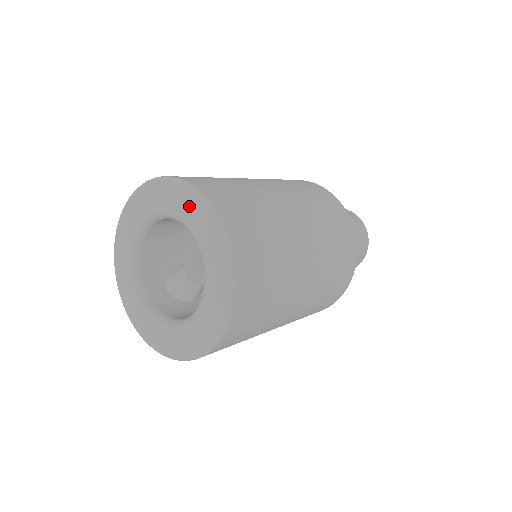
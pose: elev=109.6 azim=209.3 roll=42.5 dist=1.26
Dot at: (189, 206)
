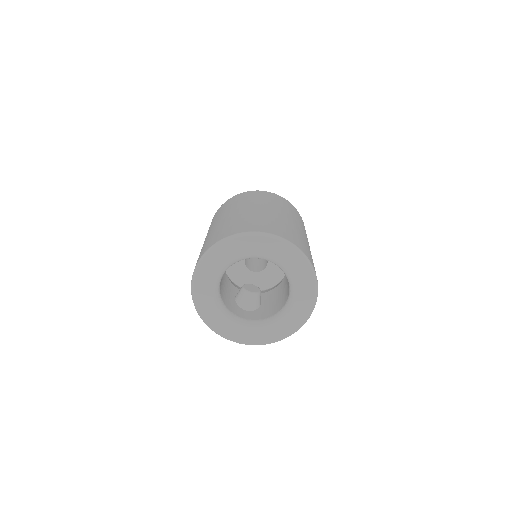
Dot at: (250, 244)
